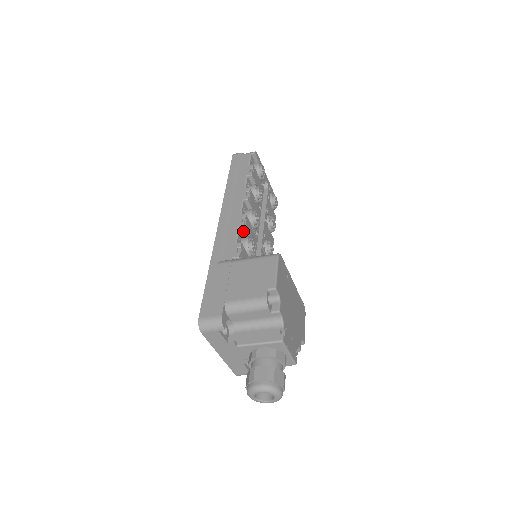
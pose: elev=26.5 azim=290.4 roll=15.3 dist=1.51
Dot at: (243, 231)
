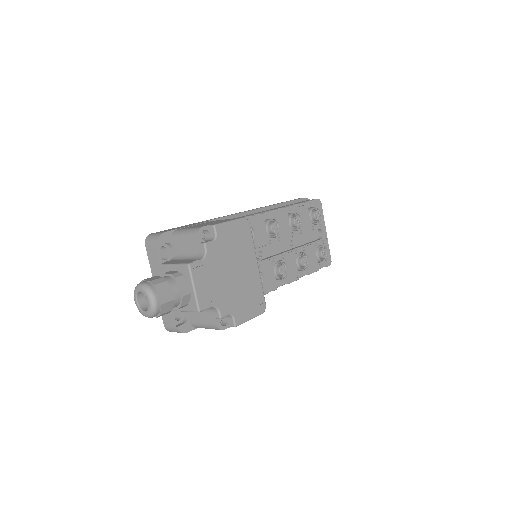
Dot at: (250, 222)
